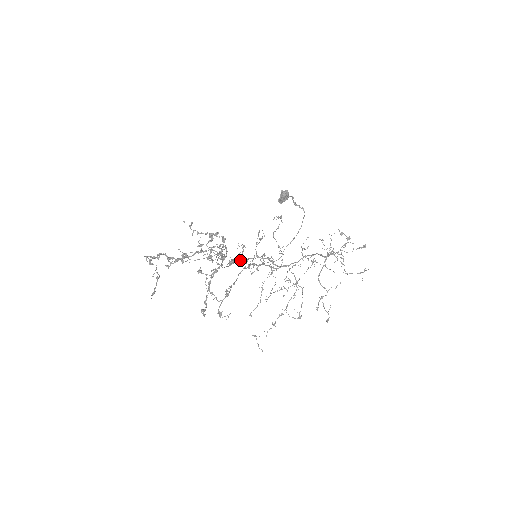
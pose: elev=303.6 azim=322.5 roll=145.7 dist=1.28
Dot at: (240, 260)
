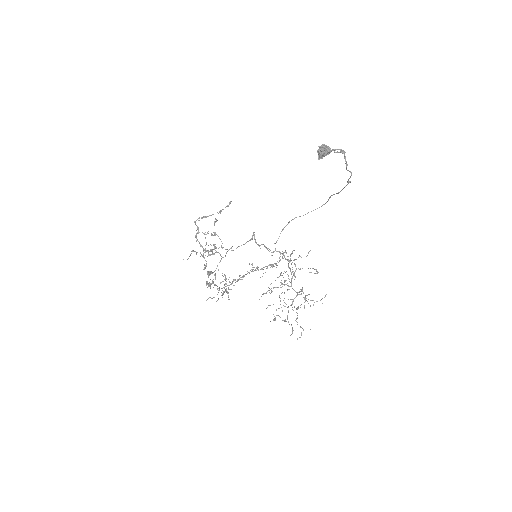
Dot at: occluded
